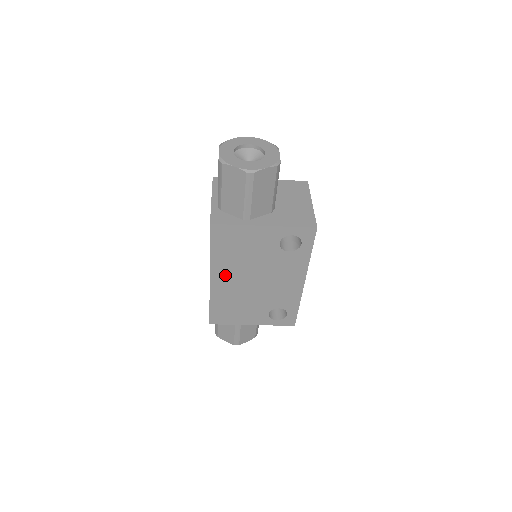
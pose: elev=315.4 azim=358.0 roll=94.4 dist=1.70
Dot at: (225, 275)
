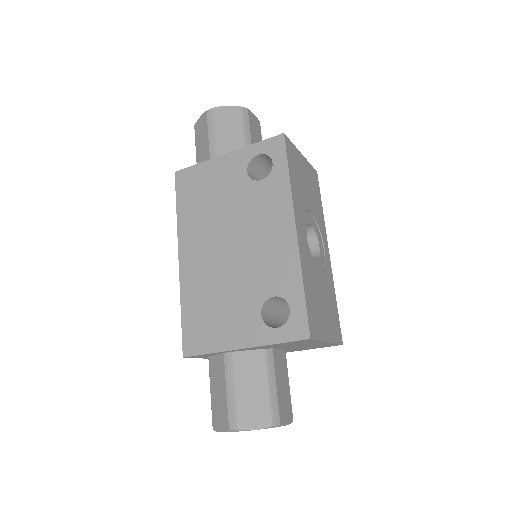
Dot at: (195, 245)
